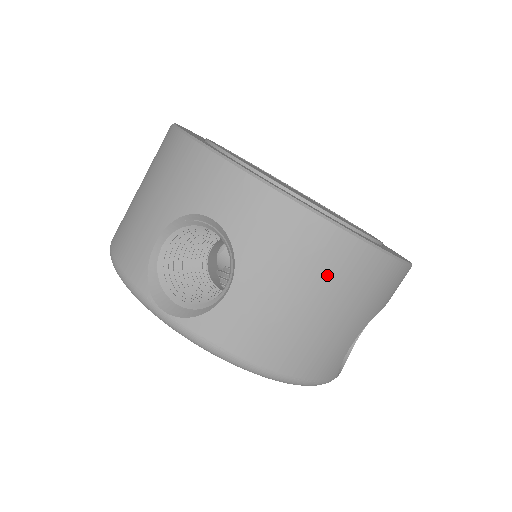
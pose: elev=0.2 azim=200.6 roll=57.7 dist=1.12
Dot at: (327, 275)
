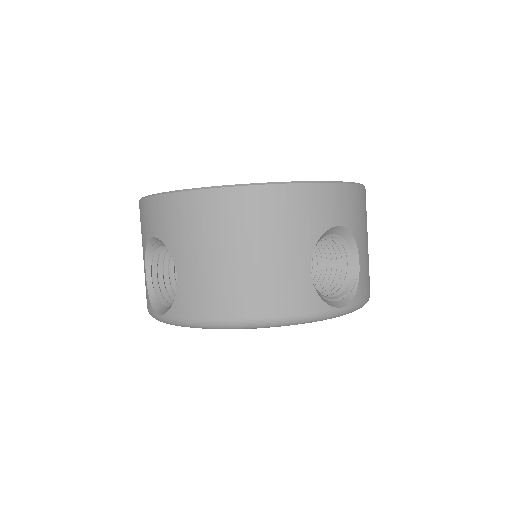
Dot at: (227, 225)
